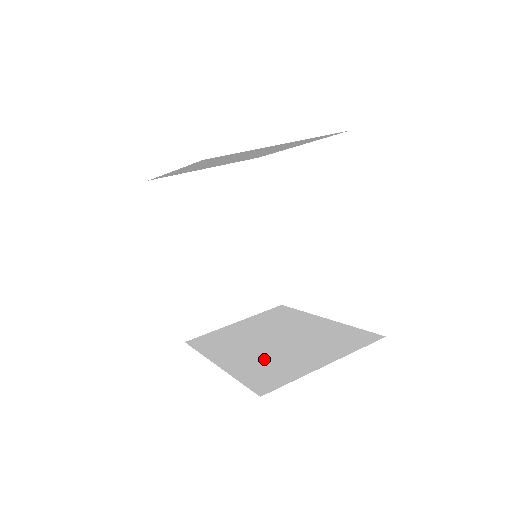
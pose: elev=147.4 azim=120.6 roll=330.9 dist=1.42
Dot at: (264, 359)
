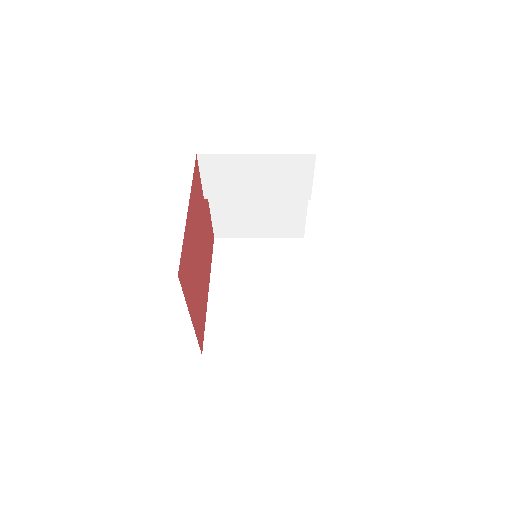
Dot at: (234, 314)
